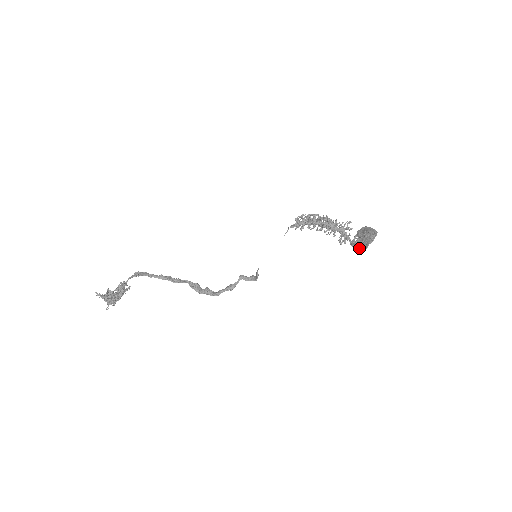
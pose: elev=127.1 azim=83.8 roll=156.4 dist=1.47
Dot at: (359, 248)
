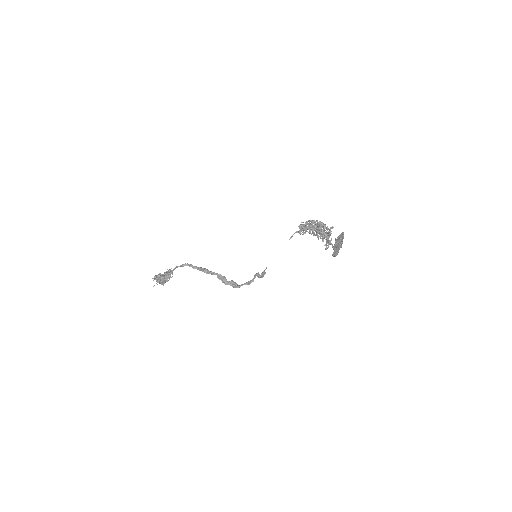
Dot at: occluded
